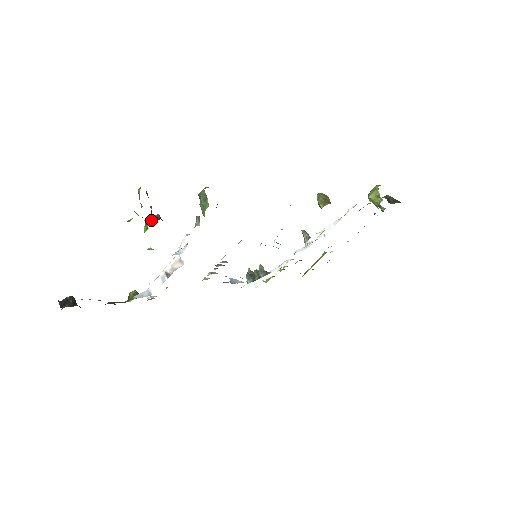
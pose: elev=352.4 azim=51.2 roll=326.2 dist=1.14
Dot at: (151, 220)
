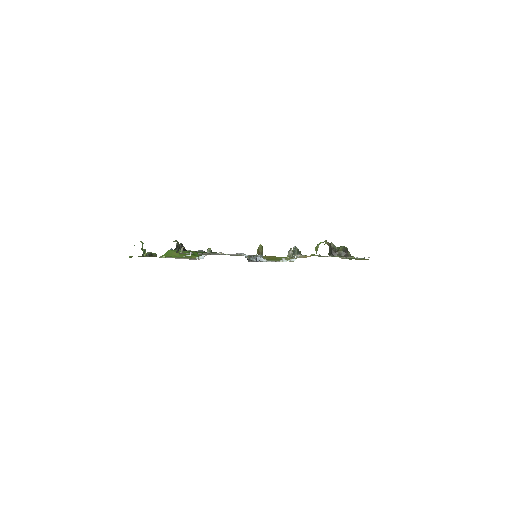
Dot at: (144, 255)
